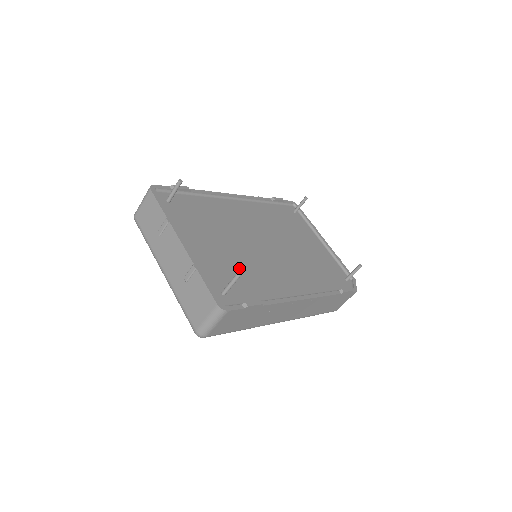
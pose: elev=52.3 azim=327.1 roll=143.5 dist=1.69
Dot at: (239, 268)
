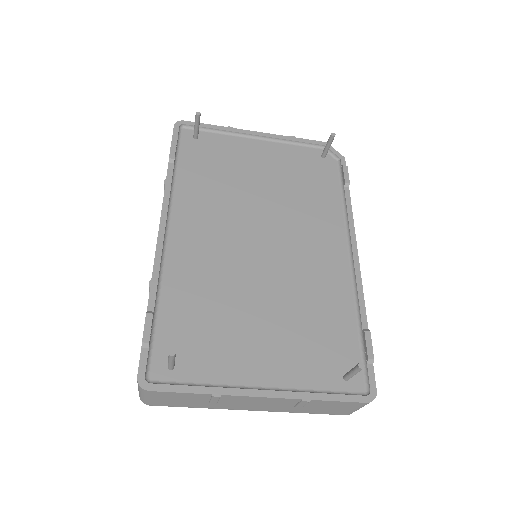
Dot at: (304, 322)
